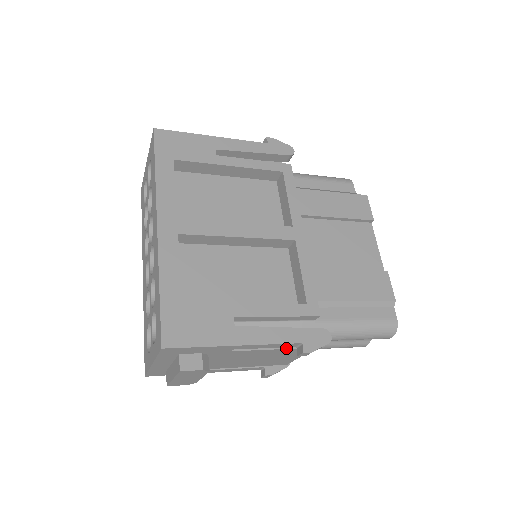
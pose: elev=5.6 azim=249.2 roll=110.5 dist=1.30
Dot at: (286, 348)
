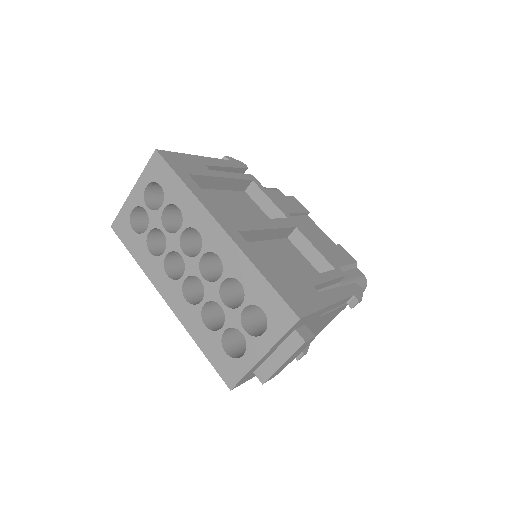
Dot at: (339, 307)
